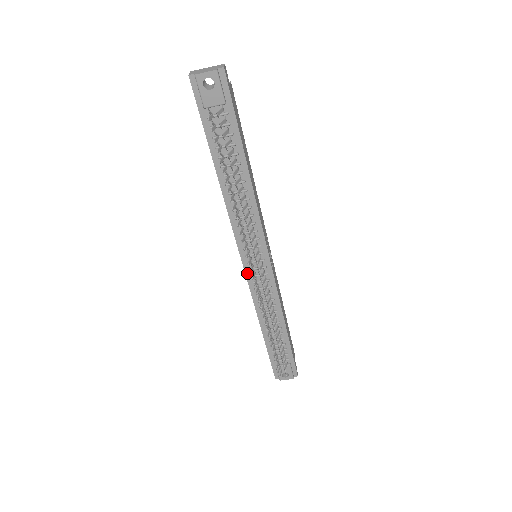
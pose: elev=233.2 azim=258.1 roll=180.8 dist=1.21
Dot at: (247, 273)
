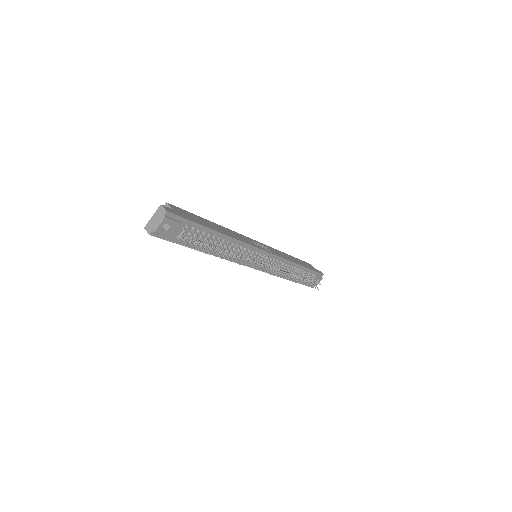
Dot at: occluded
